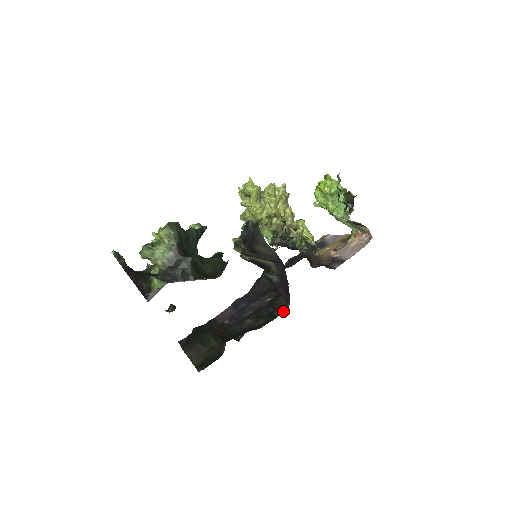
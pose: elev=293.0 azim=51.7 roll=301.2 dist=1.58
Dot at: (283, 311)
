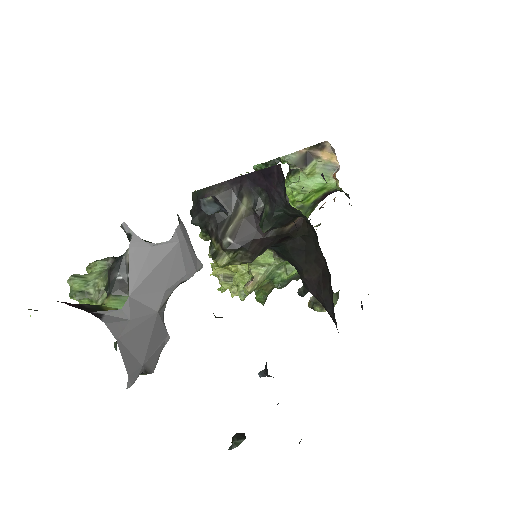
Dot at: occluded
